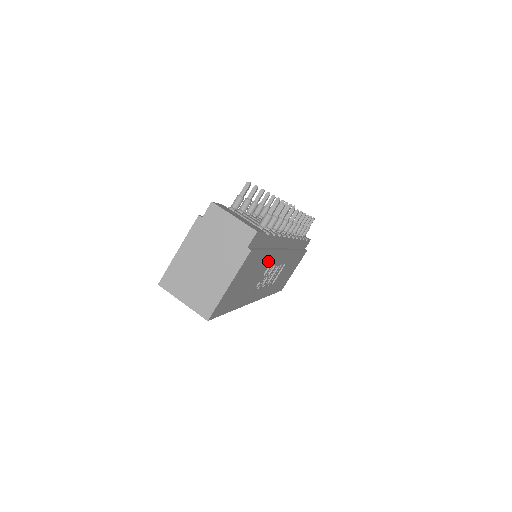
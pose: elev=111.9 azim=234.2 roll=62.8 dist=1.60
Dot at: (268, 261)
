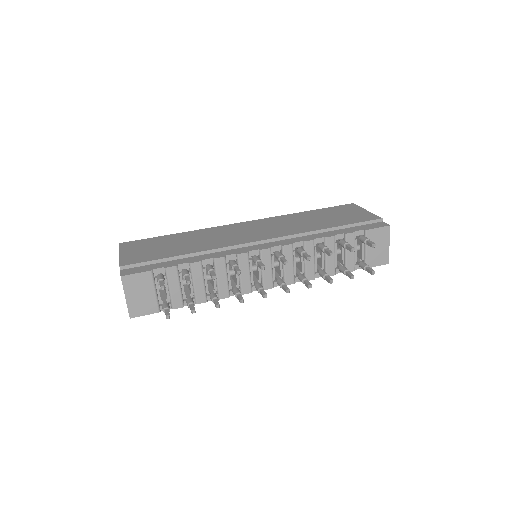
Dot at: occluded
